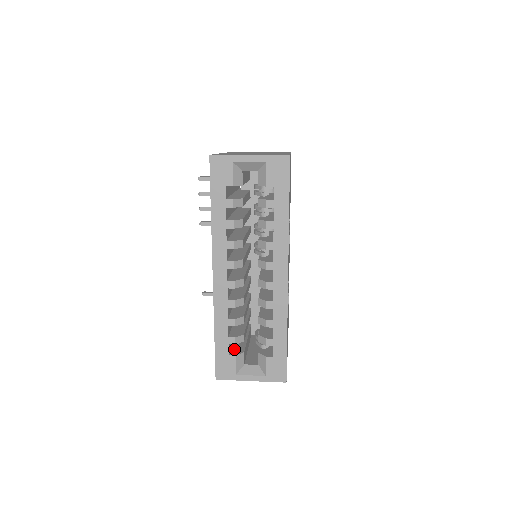
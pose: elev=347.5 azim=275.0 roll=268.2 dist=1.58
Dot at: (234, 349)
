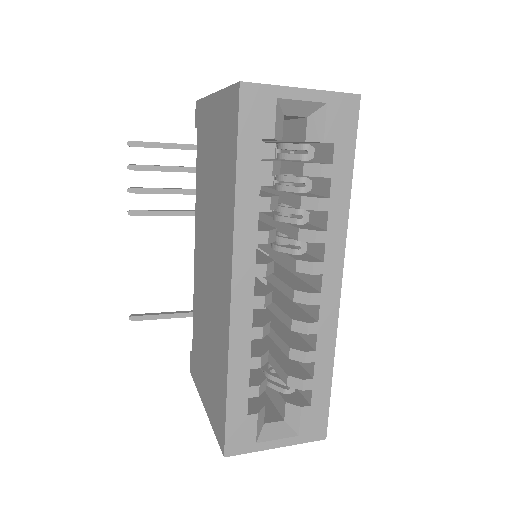
Dot at: occluded
